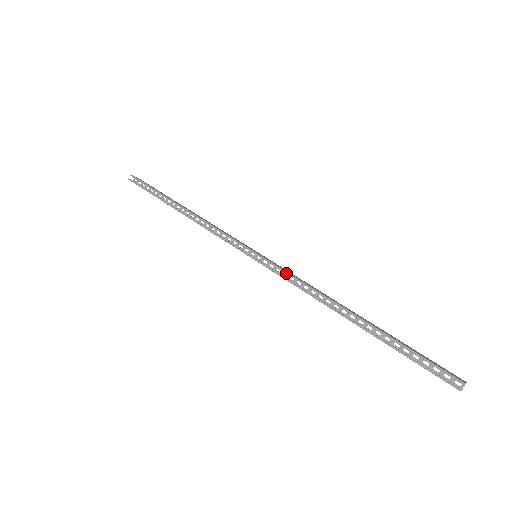
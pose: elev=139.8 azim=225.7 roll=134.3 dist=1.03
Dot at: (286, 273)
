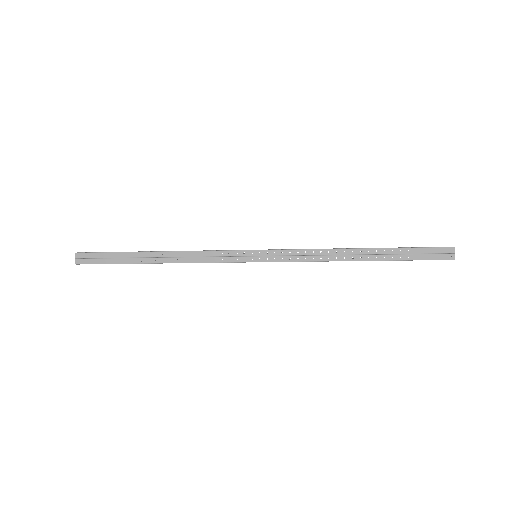
Dot at: (294, 249)
